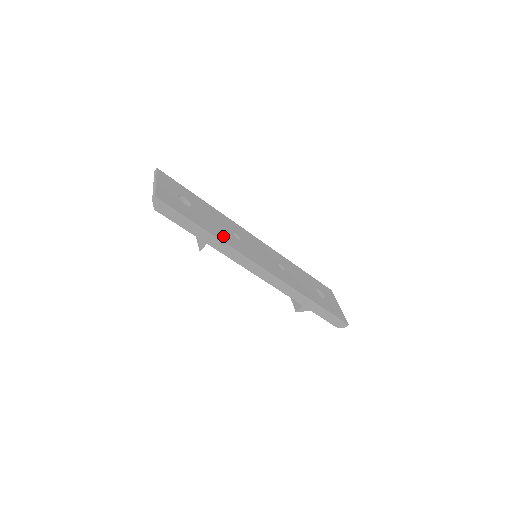
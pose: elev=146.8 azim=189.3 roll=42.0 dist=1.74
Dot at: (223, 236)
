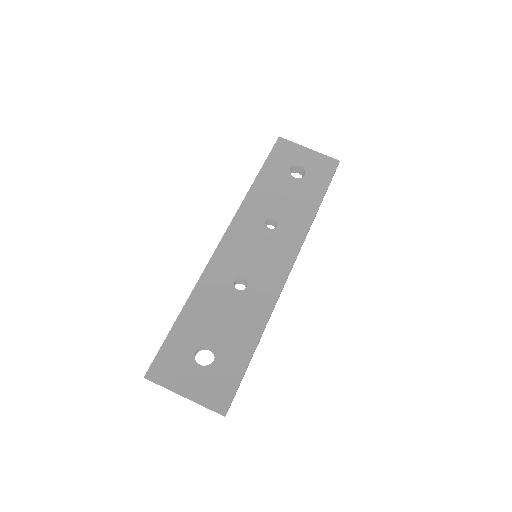
Dot at: (254, 316)
